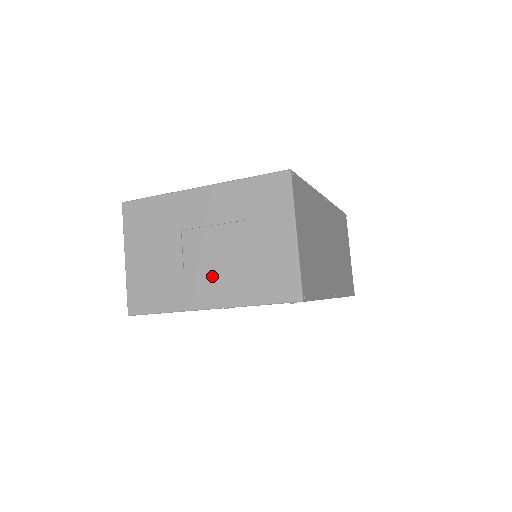
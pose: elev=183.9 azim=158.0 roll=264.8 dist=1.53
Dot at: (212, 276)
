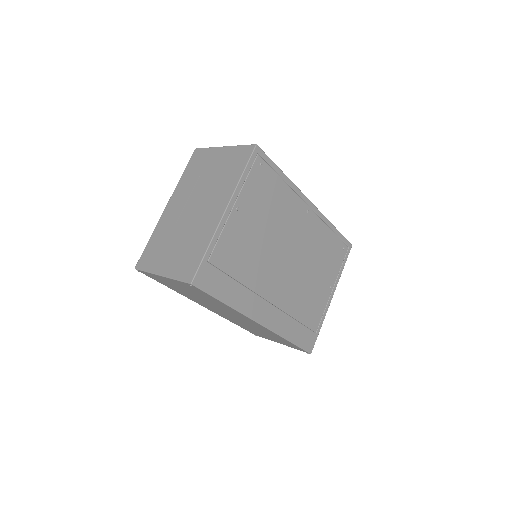
Dot at: (210, 205)
